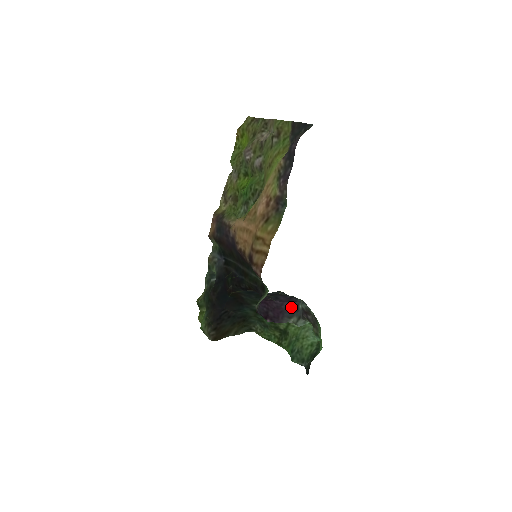
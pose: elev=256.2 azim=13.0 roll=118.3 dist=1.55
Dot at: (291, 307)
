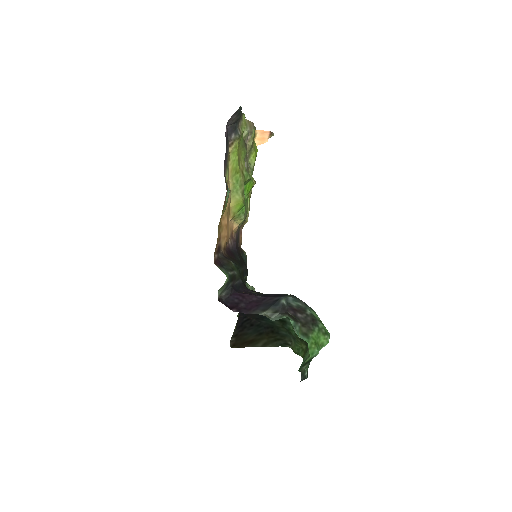
Dot at: (271, 301)
